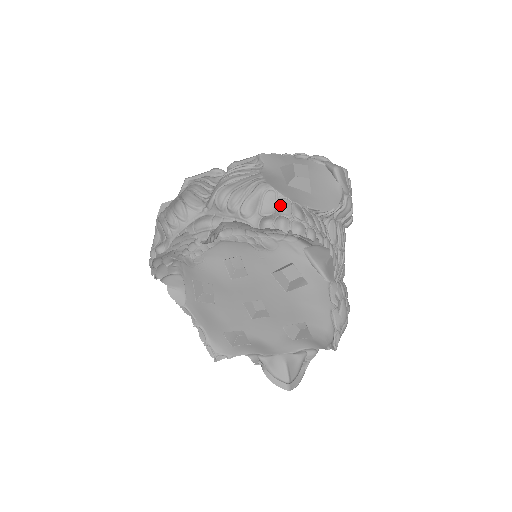
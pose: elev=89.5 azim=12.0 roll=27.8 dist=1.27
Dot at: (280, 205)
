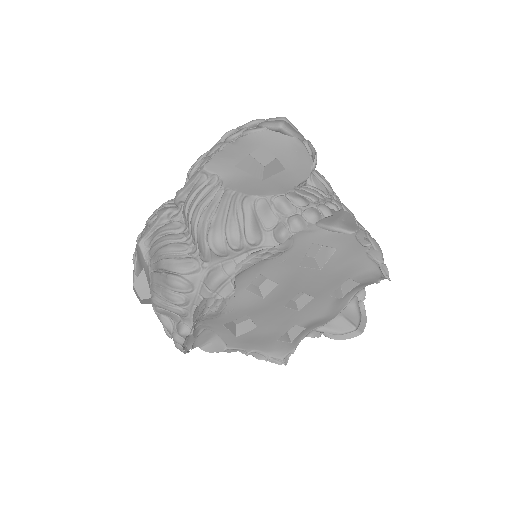
Dot at: (278, 207)
